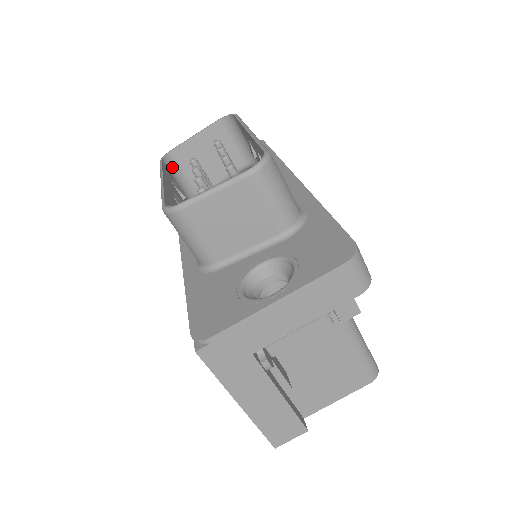
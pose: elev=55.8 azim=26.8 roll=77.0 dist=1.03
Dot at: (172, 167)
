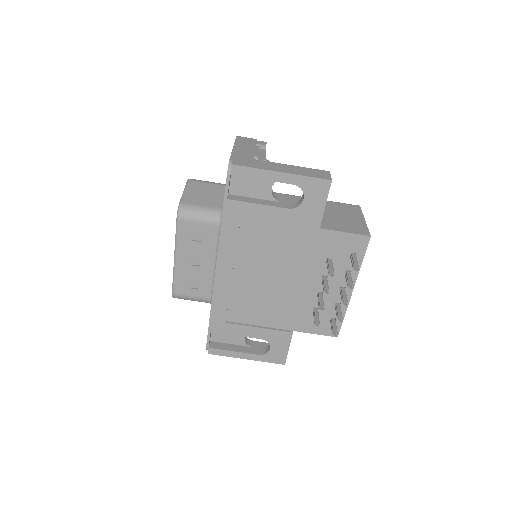
Dot at: (182, 296)
